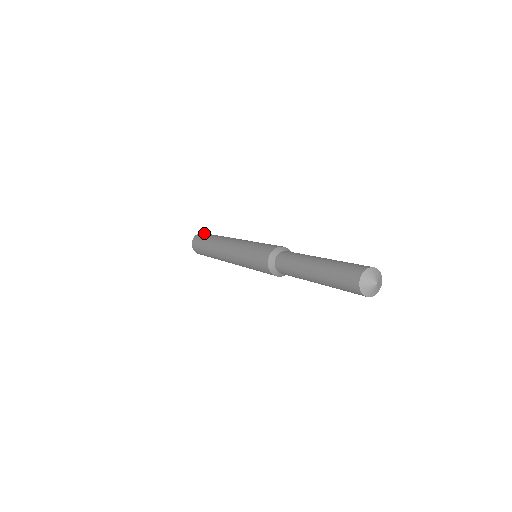
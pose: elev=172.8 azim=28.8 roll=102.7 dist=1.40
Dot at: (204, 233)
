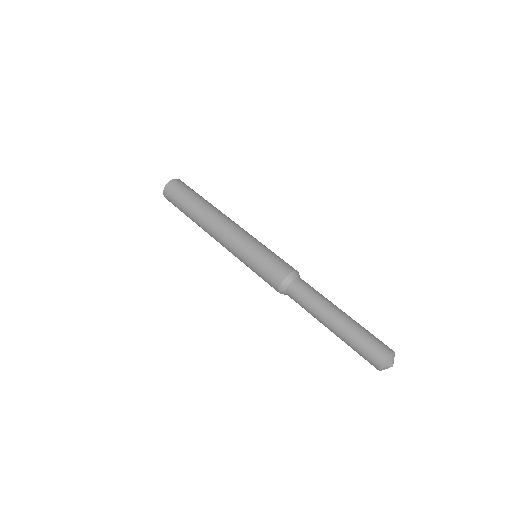
Dot at: (169, 192)
